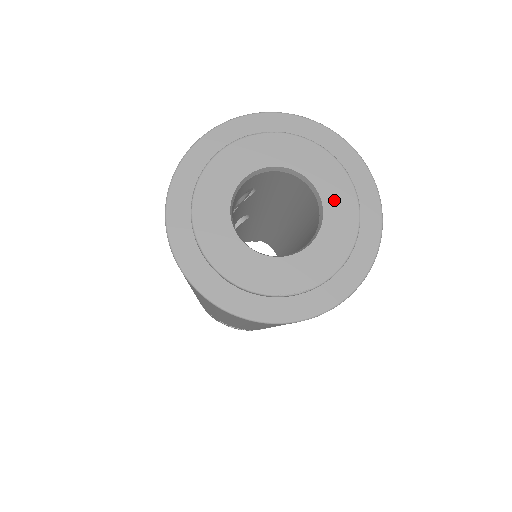
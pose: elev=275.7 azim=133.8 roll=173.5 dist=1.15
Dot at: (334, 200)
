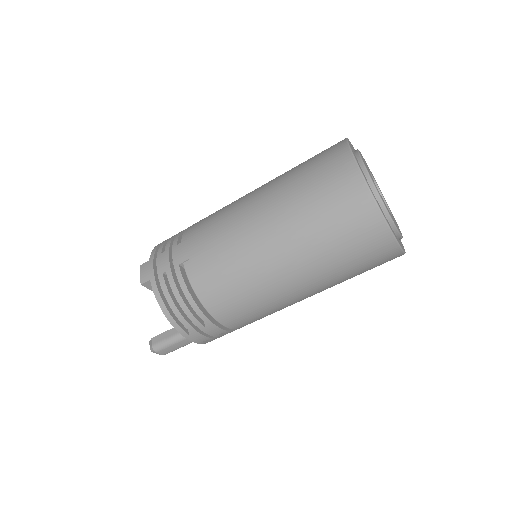
Dot at: occluded
